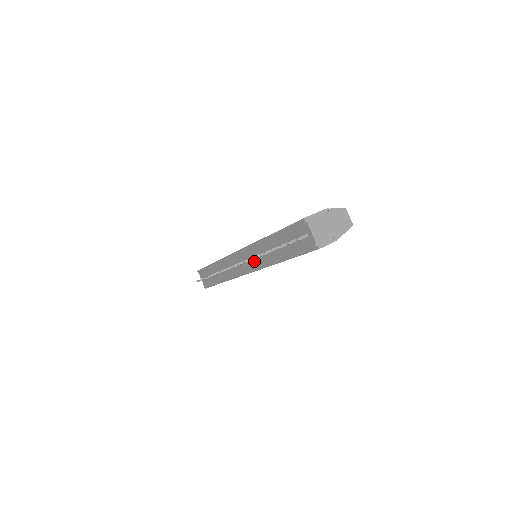
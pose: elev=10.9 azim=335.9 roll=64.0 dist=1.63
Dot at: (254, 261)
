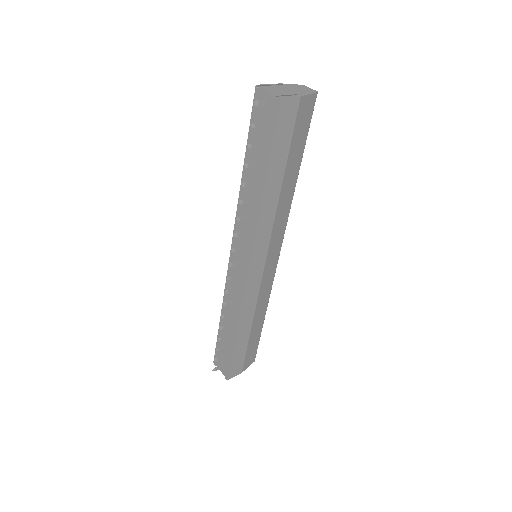
Dot at: (246, 235)
